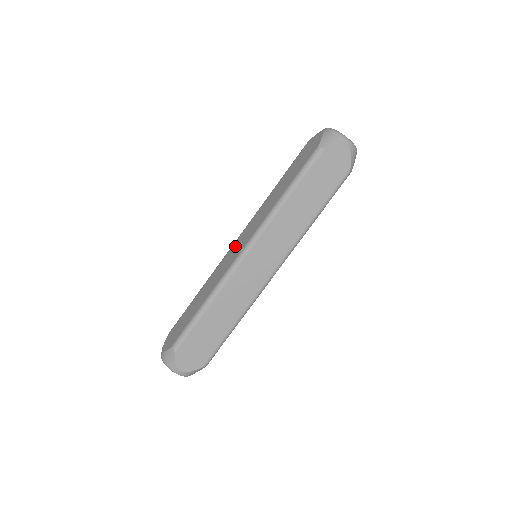
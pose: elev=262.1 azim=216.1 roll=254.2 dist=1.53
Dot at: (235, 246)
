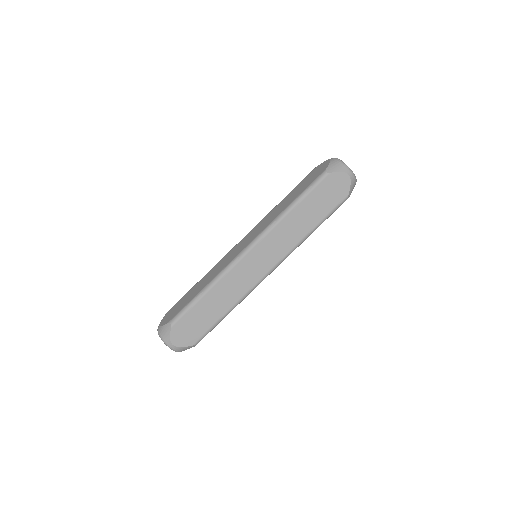
Dot at: (239, 244)
